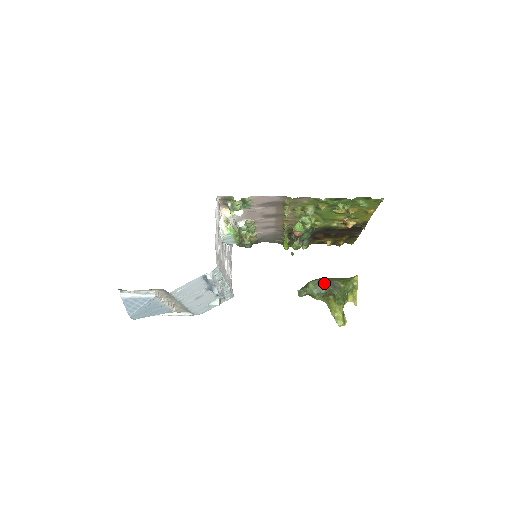
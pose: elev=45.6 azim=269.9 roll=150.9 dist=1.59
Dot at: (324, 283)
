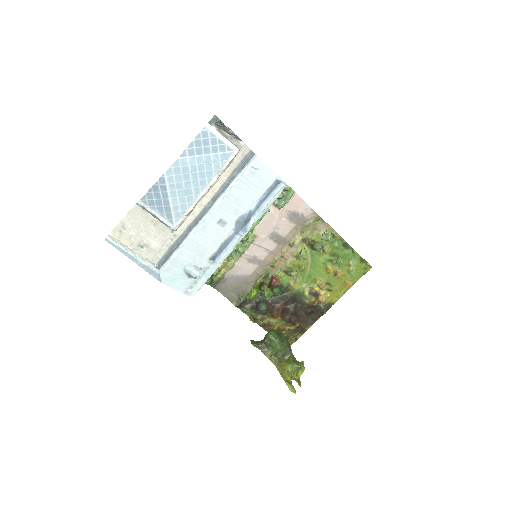
Dot at: occluded
